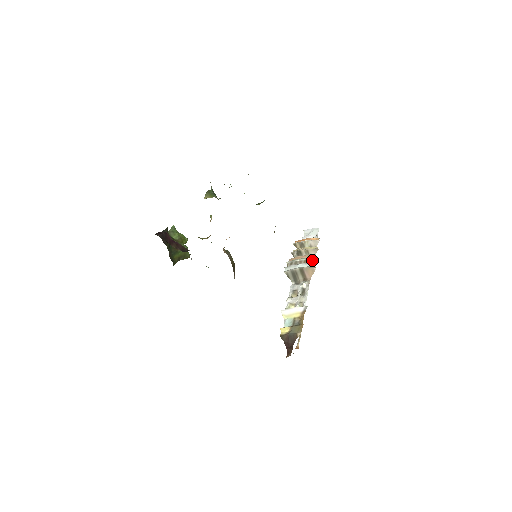
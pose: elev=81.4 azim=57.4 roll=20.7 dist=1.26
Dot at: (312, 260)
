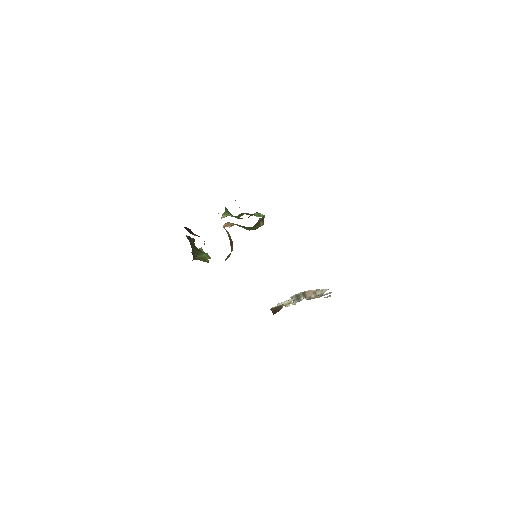
Dot at: occluded
